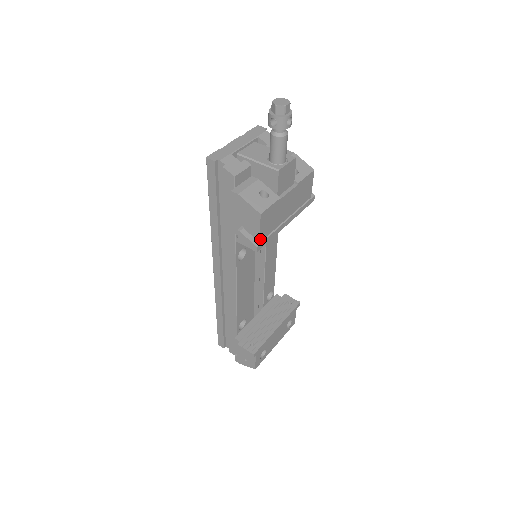
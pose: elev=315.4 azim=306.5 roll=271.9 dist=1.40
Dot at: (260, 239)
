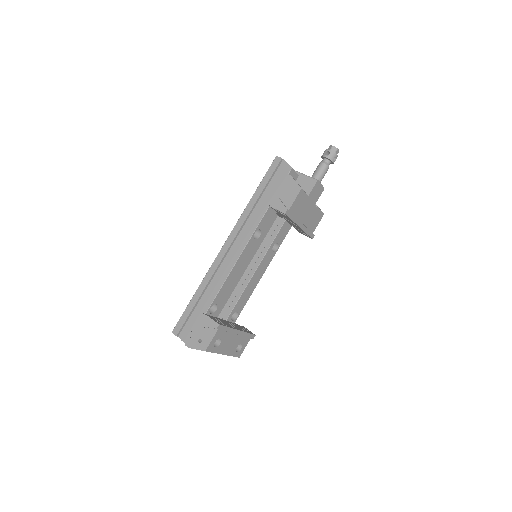
Dot at: (290, 208)
